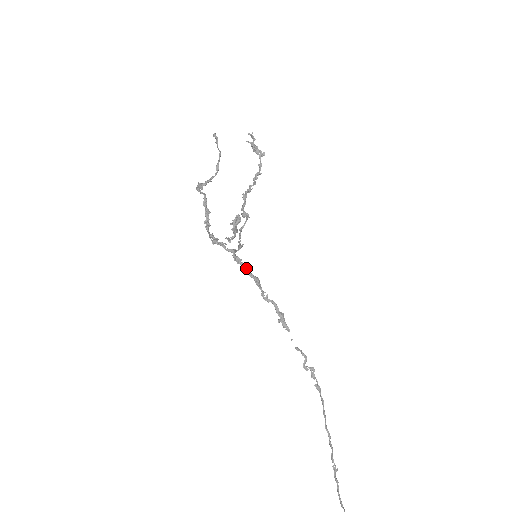
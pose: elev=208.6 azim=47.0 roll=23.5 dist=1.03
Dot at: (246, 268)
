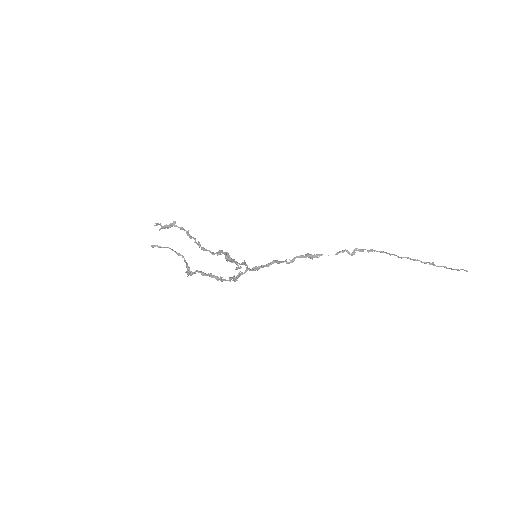
Dot at: (263, 265)
